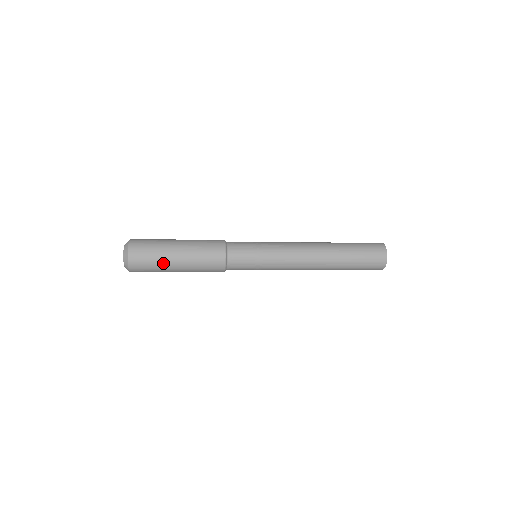
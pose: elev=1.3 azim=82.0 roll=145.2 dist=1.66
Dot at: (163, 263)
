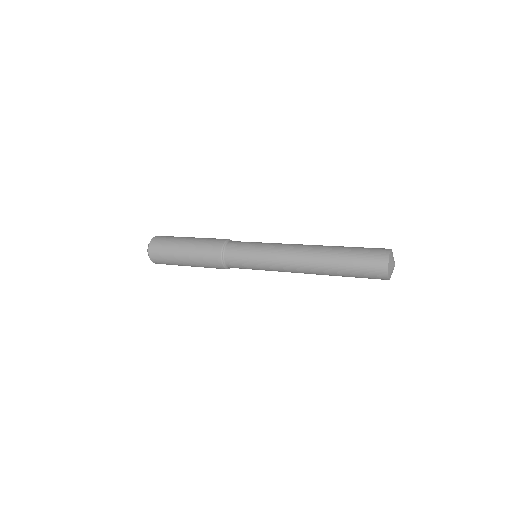
Dot at: (175, 262)
